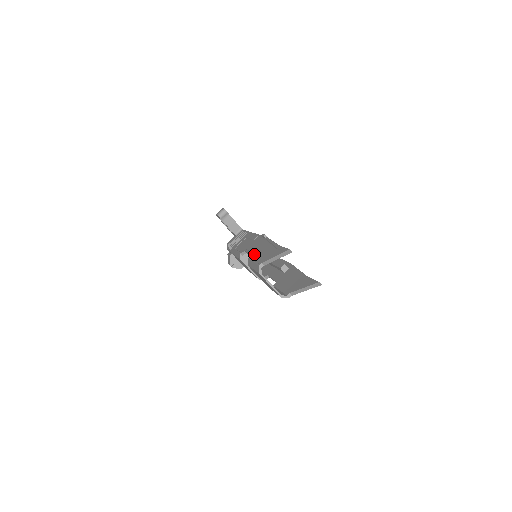
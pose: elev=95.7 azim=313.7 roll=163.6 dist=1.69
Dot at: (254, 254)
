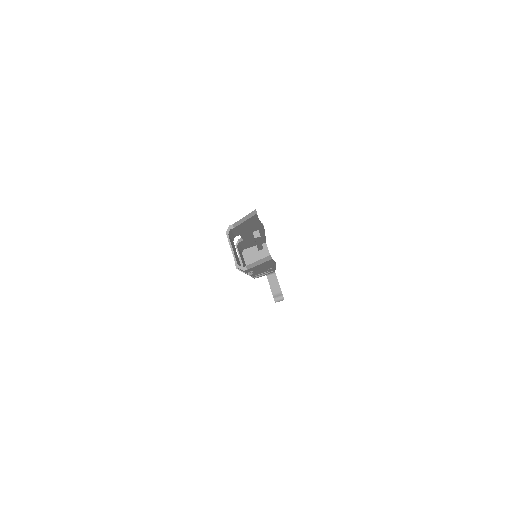
Dot at: occluded
